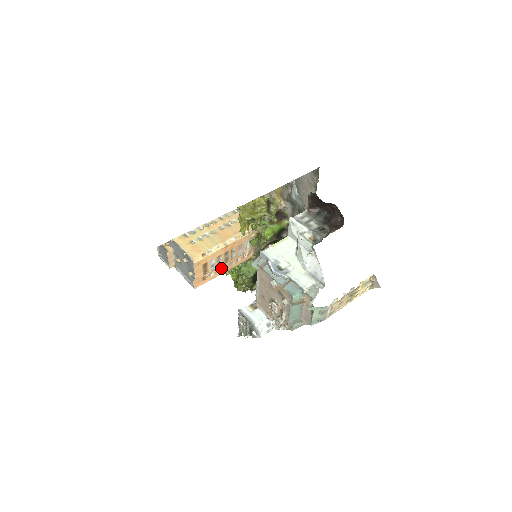
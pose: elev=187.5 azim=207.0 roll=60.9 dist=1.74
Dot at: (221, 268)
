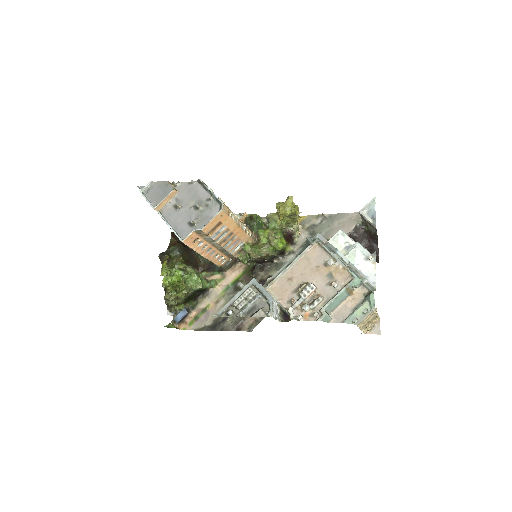
Dot at: (207, 247)
